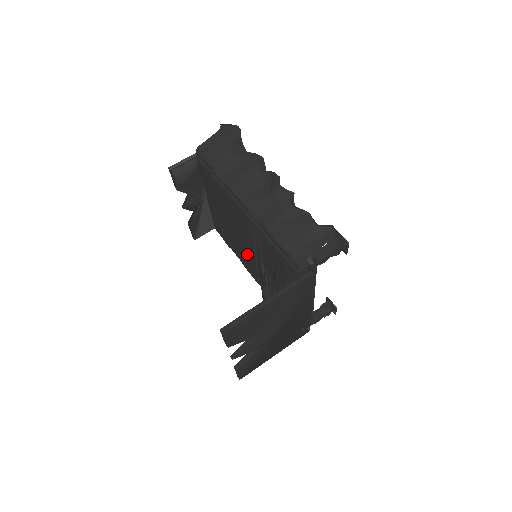
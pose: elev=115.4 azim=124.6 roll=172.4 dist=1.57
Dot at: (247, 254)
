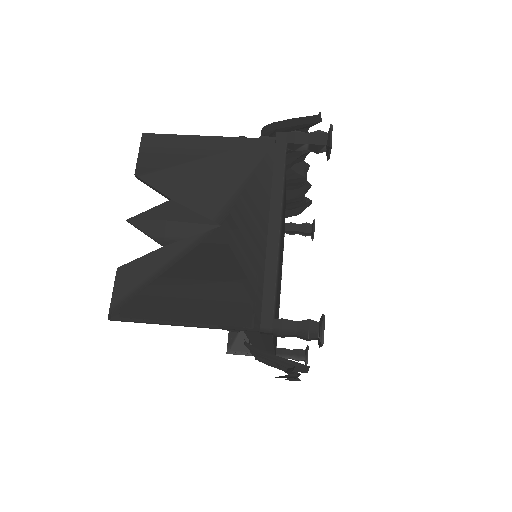
Dot at: occluded
